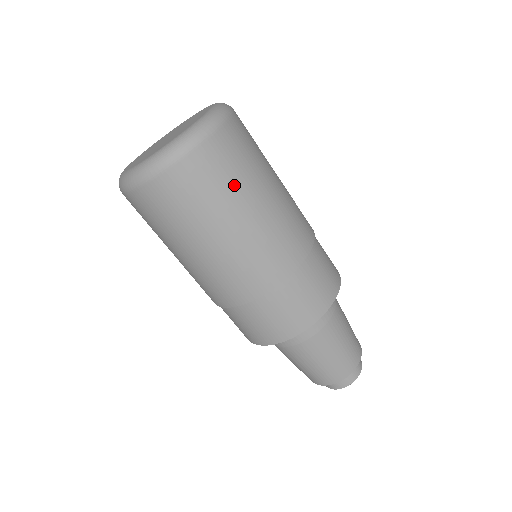
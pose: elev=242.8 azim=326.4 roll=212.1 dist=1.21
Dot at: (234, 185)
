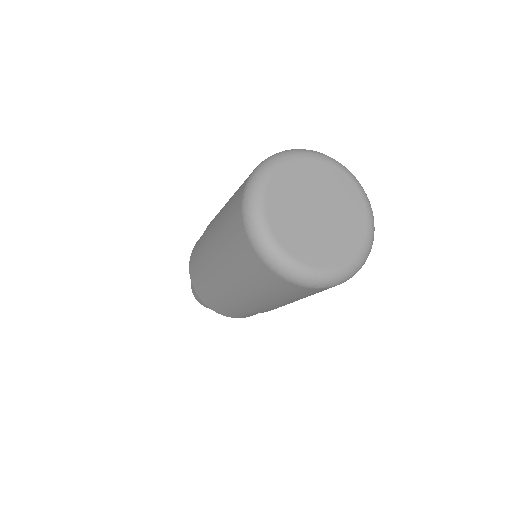
Dot at: occluded
